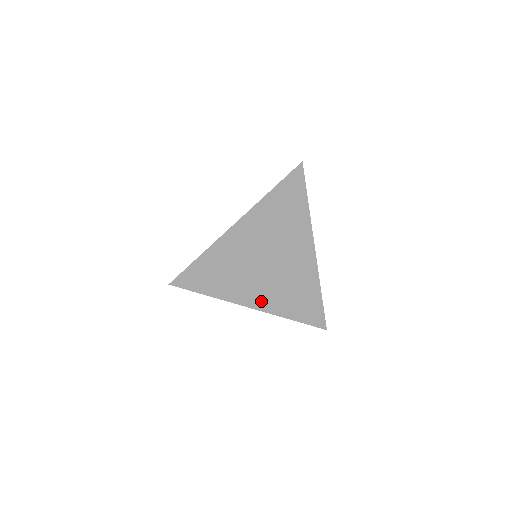
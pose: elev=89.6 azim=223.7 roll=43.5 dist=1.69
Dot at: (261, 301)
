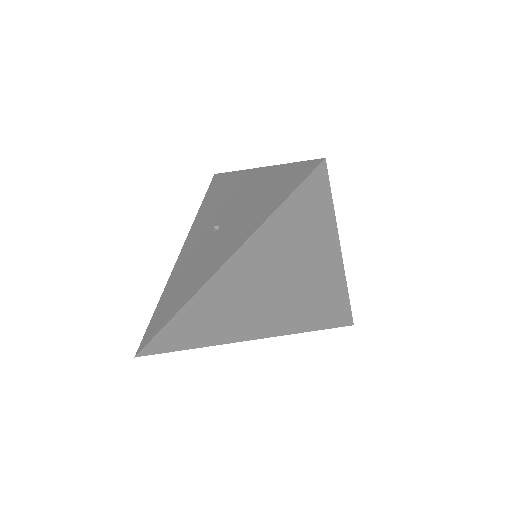
Dot at: (265, 330)
